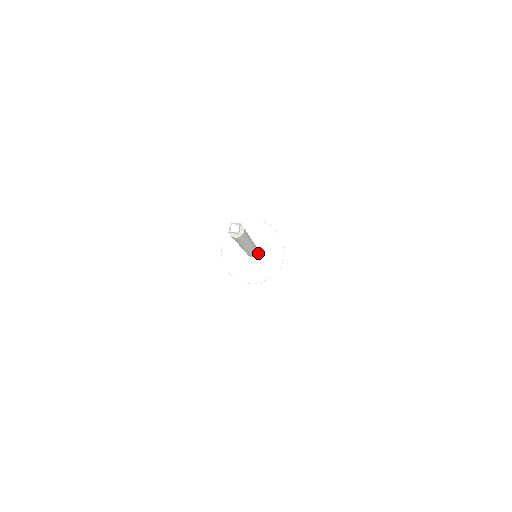
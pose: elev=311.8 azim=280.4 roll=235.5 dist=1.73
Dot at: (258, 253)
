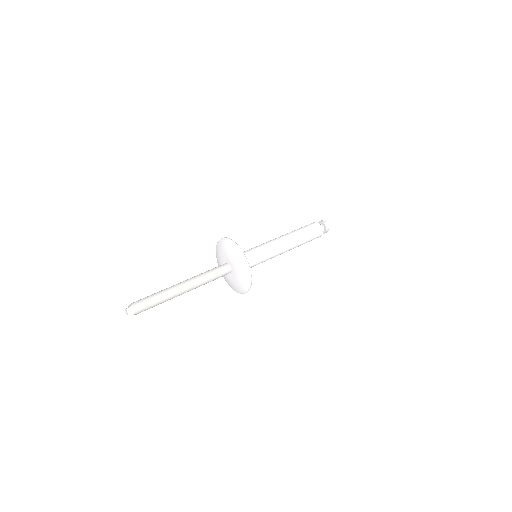
Dot at: (230, 273)
